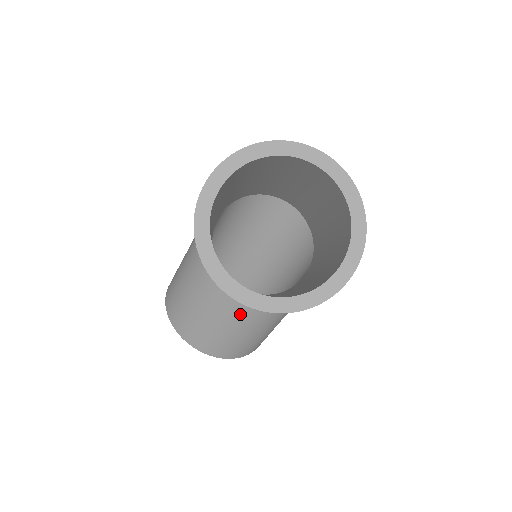
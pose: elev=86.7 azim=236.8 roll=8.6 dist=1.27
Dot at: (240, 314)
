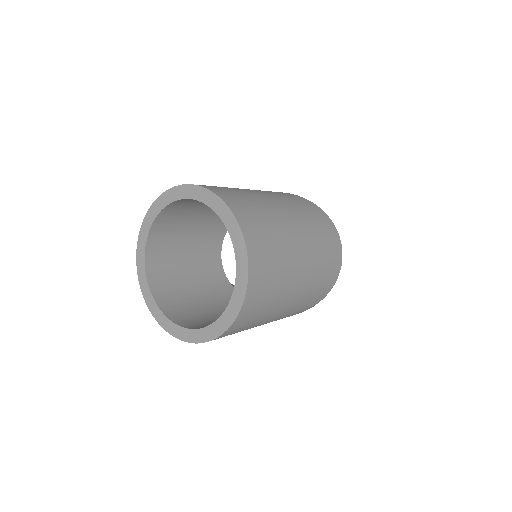
Dot at: occluded
